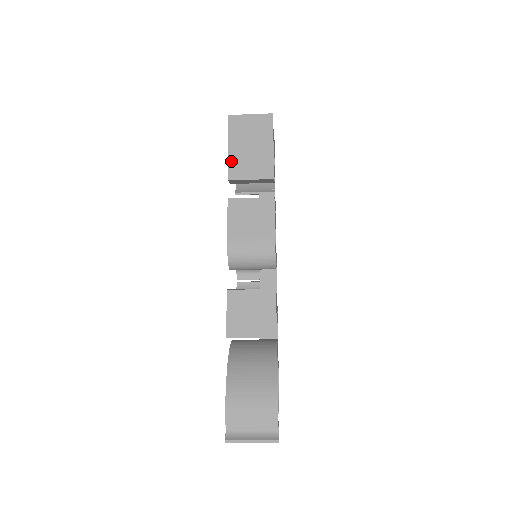
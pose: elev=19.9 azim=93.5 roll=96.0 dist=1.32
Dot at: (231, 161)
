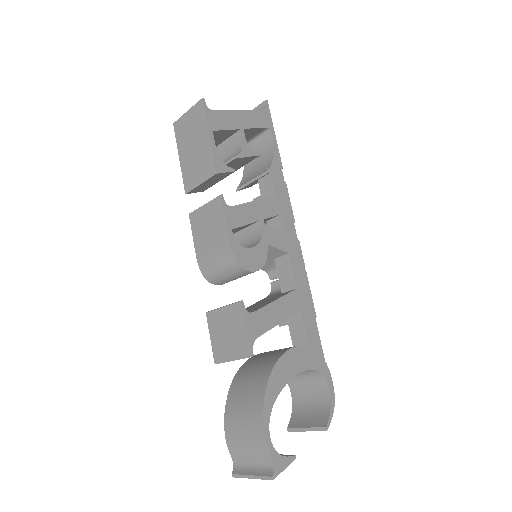
Dot at: (184, 172)
